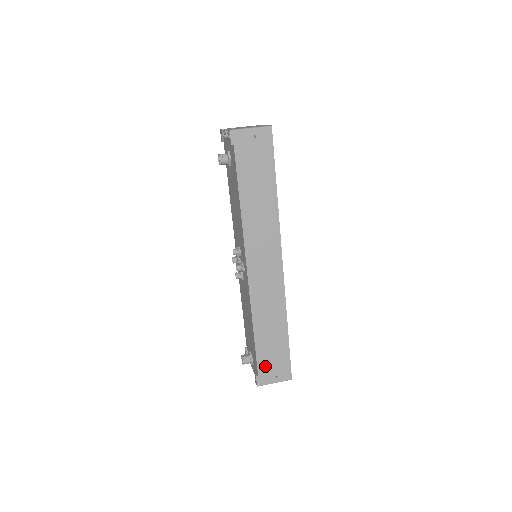
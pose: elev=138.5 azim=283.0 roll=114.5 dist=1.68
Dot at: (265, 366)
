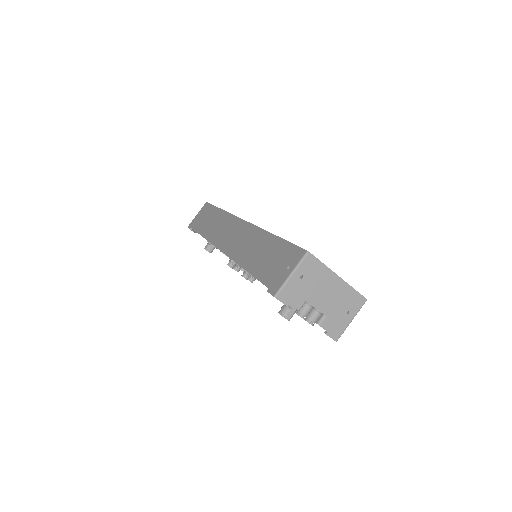
Dot at: occluded
